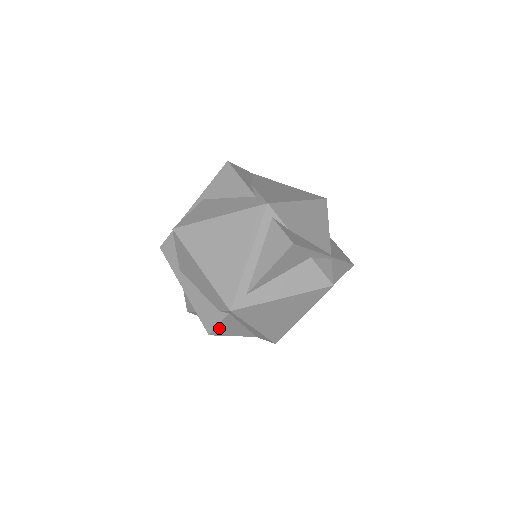
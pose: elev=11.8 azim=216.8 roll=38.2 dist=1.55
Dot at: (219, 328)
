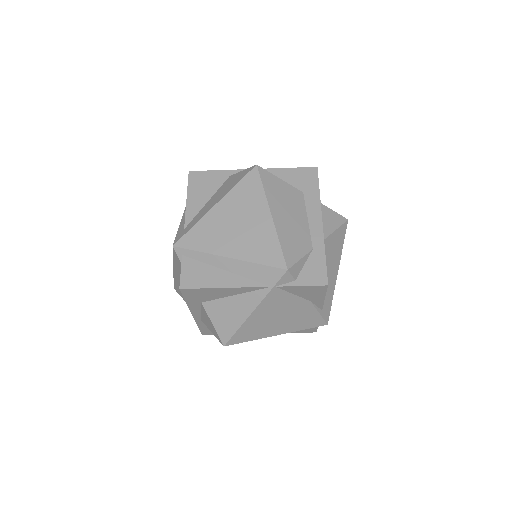
Dot at: (187, 278)
